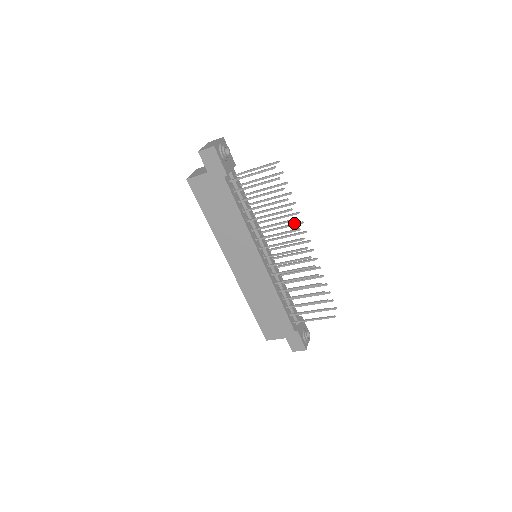
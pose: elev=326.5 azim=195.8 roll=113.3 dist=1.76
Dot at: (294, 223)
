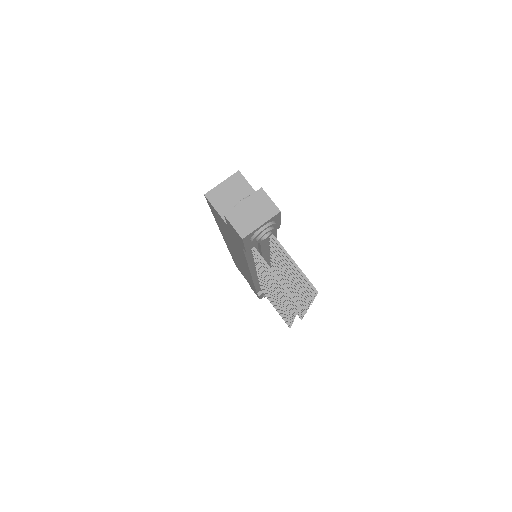
Dot at: occluded
